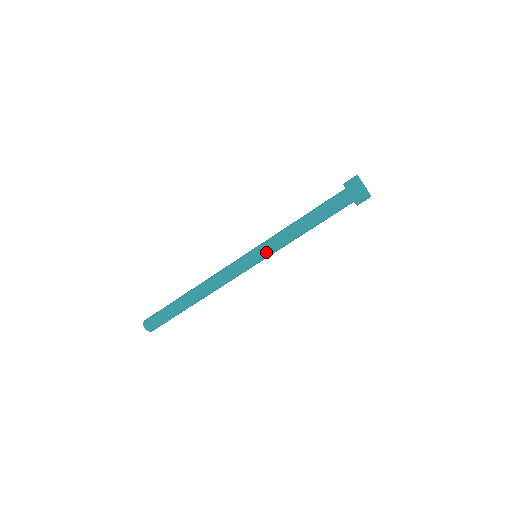
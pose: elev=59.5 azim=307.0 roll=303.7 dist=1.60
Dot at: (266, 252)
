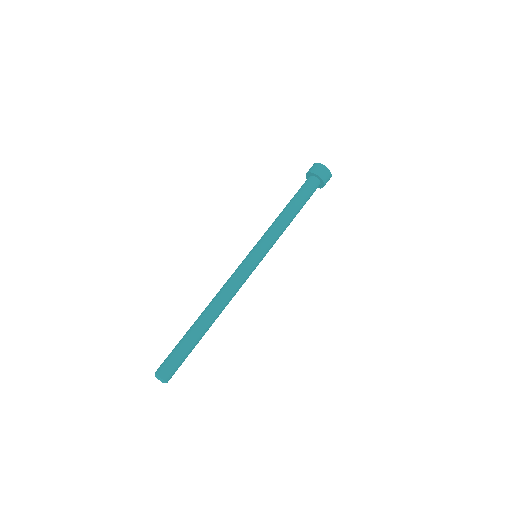
Dot at: (258, 242)
